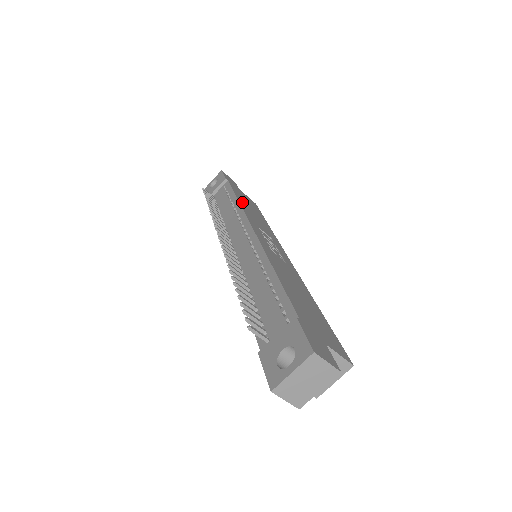
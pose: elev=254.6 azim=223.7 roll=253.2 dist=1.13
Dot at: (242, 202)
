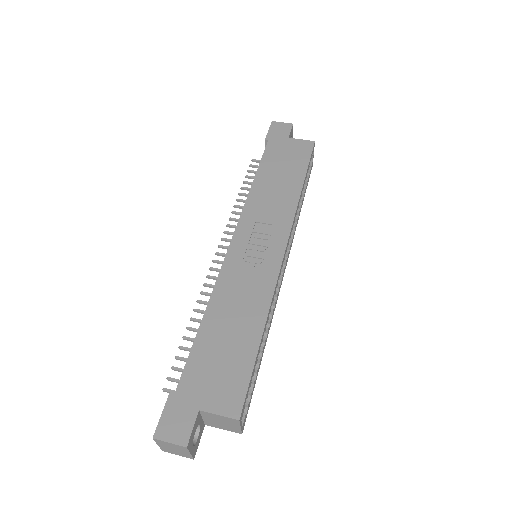
Dot at: (261, 179)
